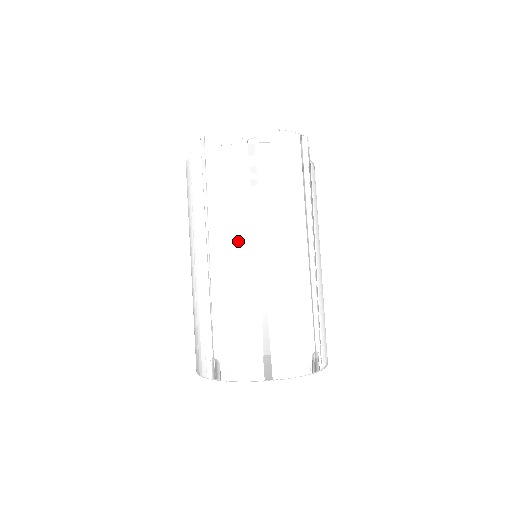
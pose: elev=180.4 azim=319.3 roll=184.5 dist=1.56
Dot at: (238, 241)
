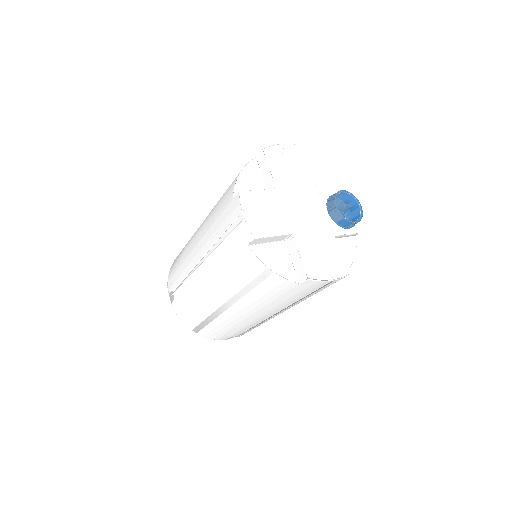
Dot at: (217, 290)
